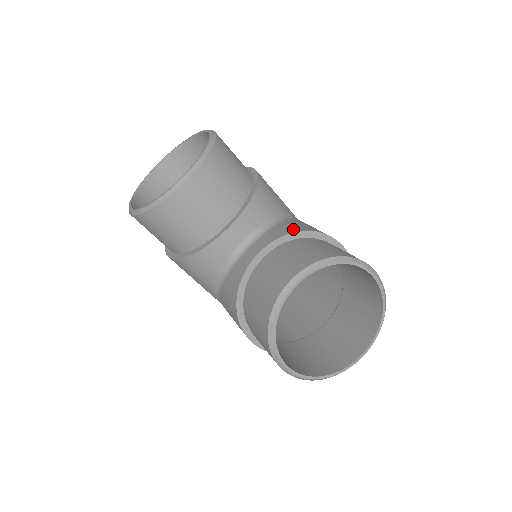
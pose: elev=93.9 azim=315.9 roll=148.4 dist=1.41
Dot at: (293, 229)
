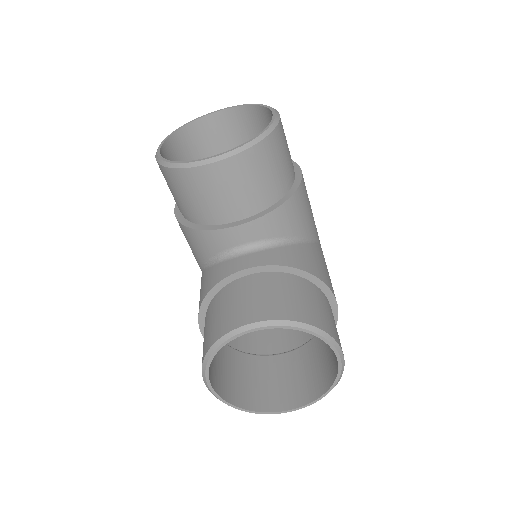
Dot at: (296, 262)
